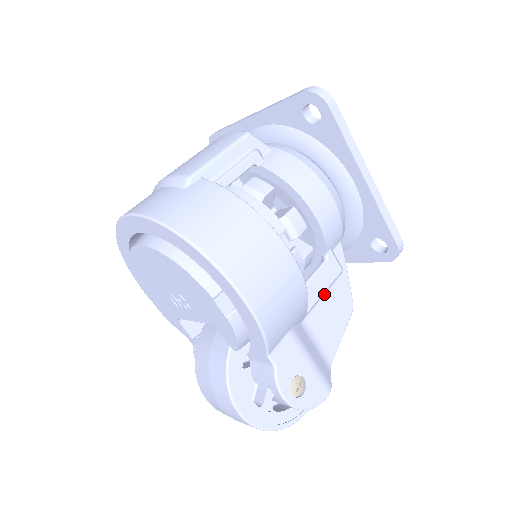
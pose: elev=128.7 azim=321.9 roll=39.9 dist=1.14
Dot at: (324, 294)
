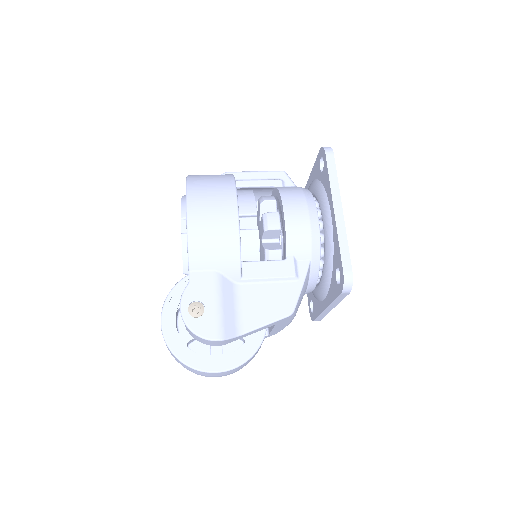
Dot at: (269, 282)
